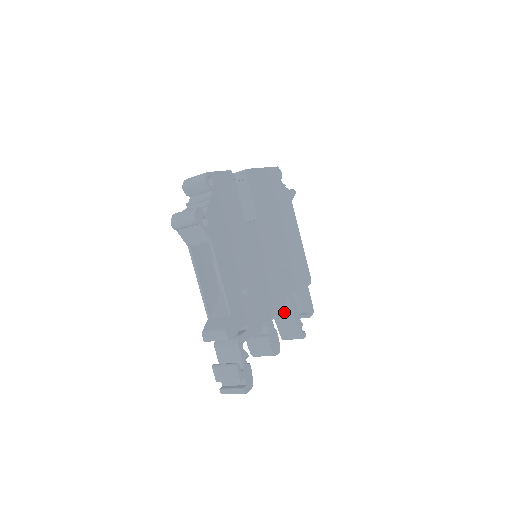
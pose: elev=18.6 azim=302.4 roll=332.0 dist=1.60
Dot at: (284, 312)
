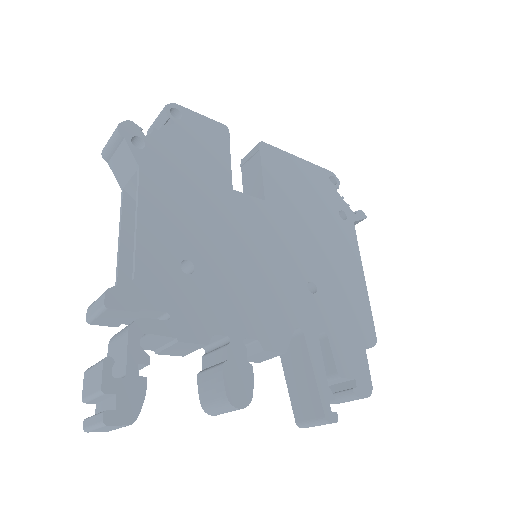
Dot at: (285, 349)
